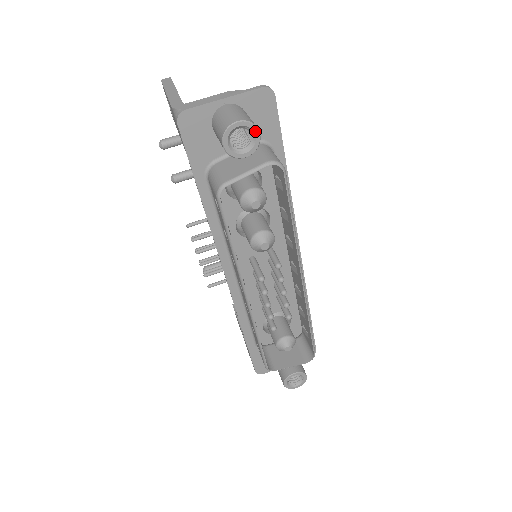
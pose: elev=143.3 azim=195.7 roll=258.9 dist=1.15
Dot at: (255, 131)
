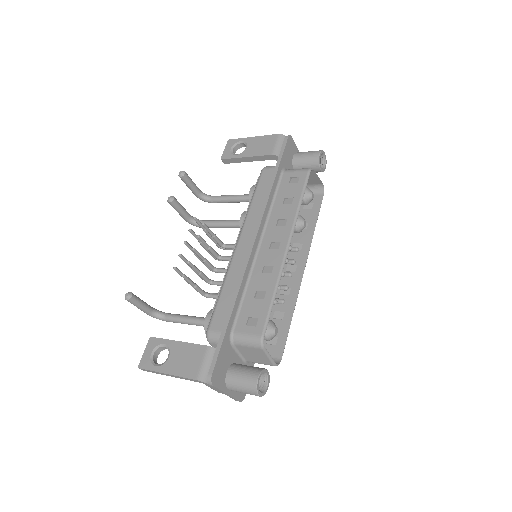
Dot at: occluded
